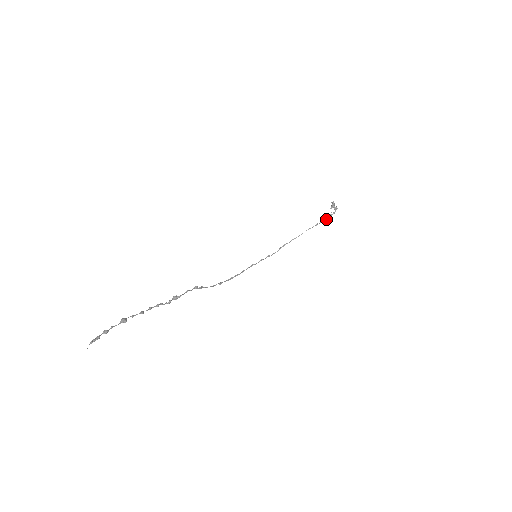
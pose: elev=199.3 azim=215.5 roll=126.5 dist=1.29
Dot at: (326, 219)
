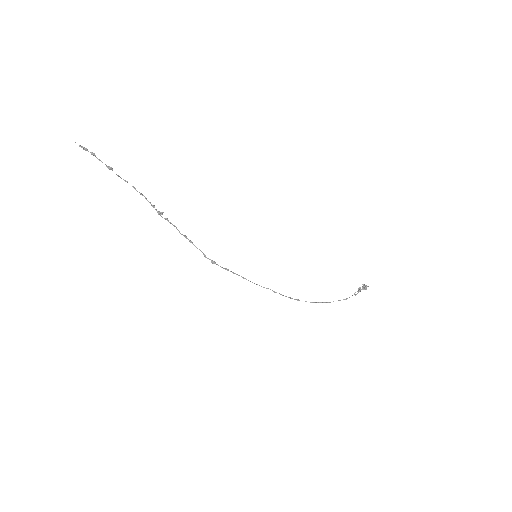
Dot at: (356, 294)
